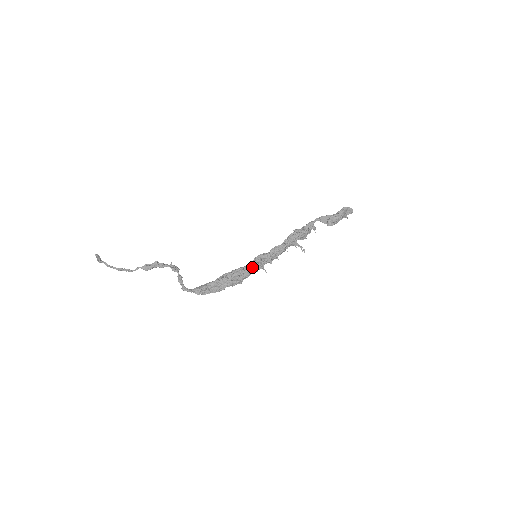
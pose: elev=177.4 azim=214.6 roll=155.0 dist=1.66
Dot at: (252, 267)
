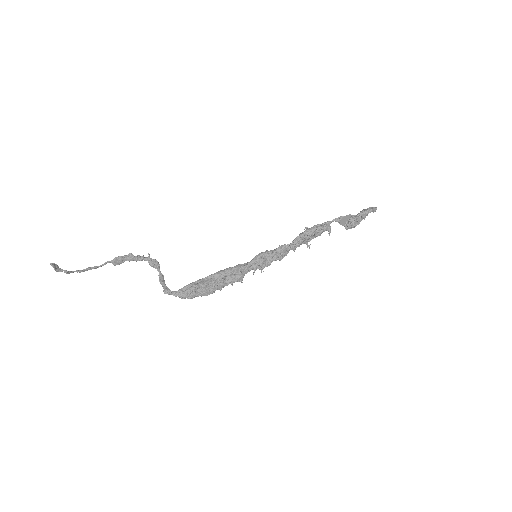
Dot at: (249, 267)
